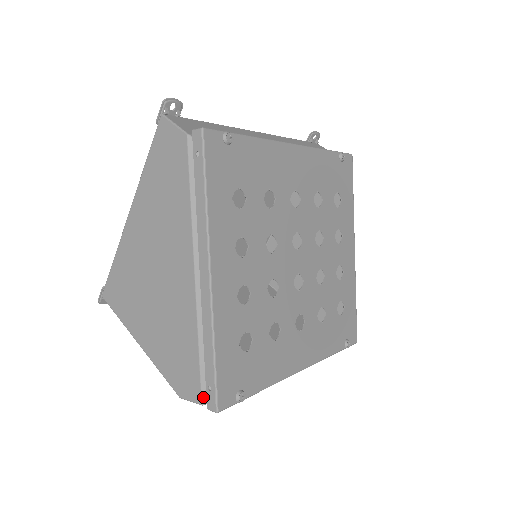
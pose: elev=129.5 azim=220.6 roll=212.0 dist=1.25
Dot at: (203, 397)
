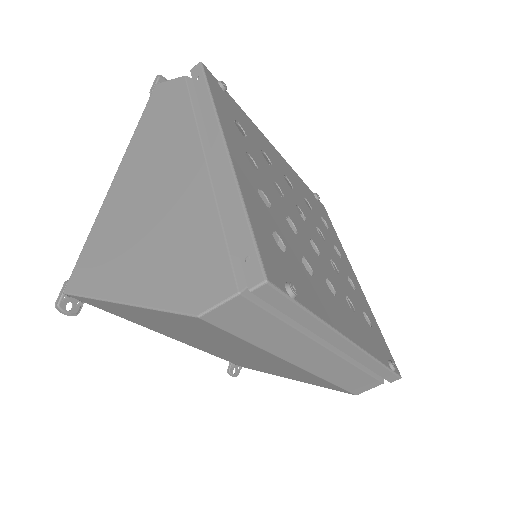
Dot at: (238, 282)
